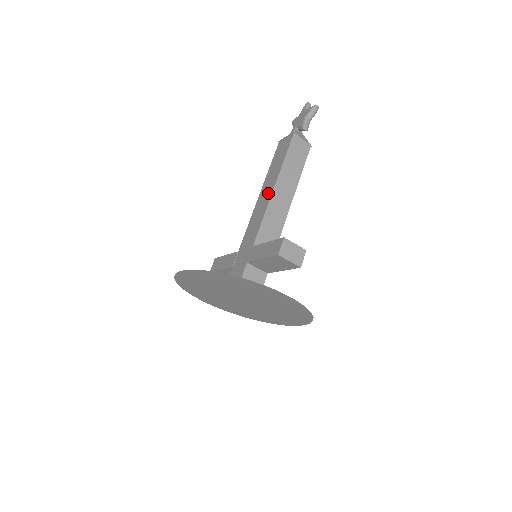
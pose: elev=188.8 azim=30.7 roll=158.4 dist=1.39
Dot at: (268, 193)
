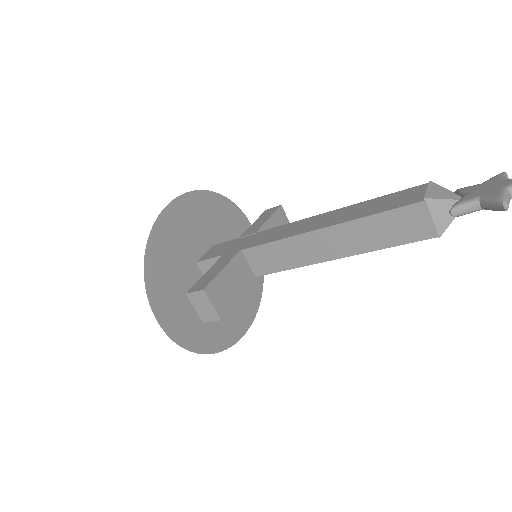
Dot at: (318, 224)
